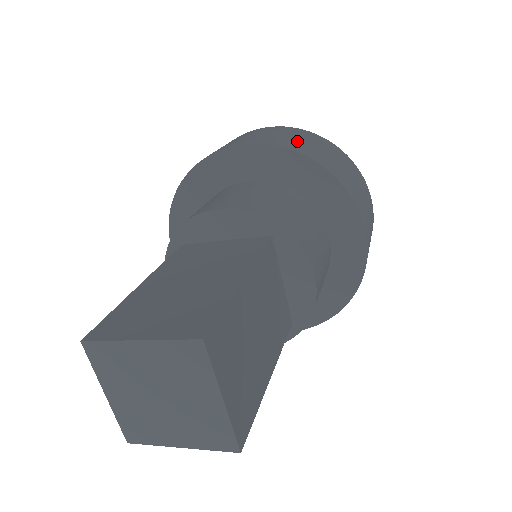
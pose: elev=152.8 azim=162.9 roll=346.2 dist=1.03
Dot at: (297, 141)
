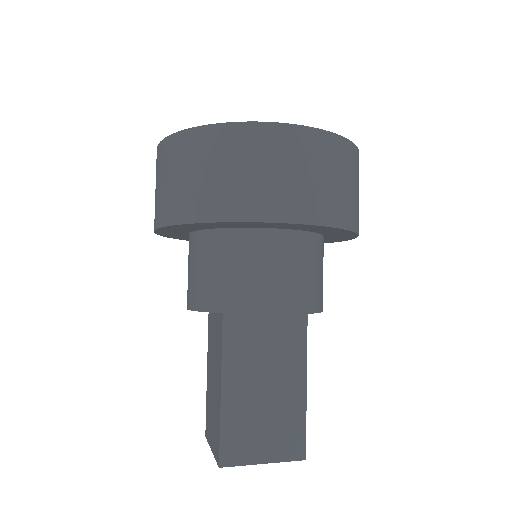
Dot at: (338, 192)
